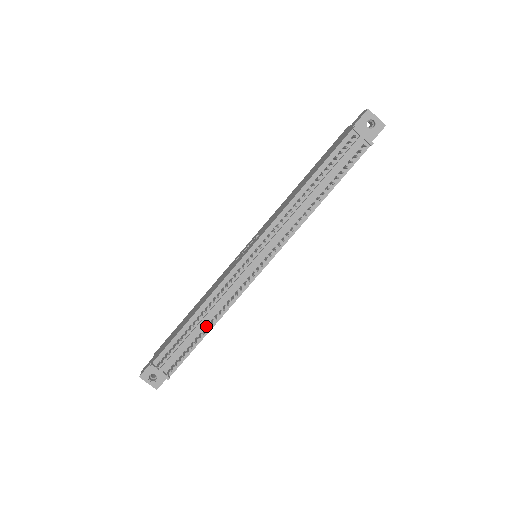
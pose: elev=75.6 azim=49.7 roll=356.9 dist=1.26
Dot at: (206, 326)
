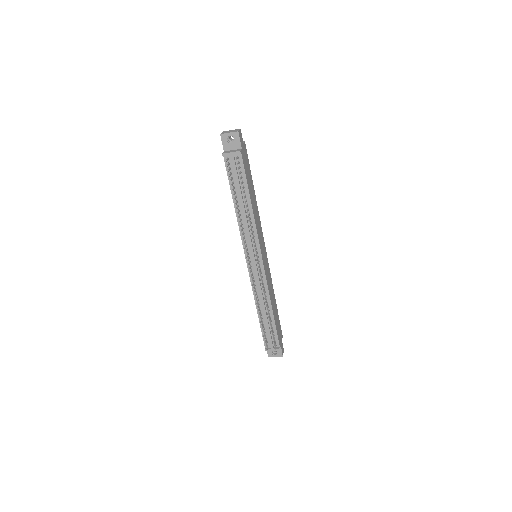
Dot at: (269, 312)
